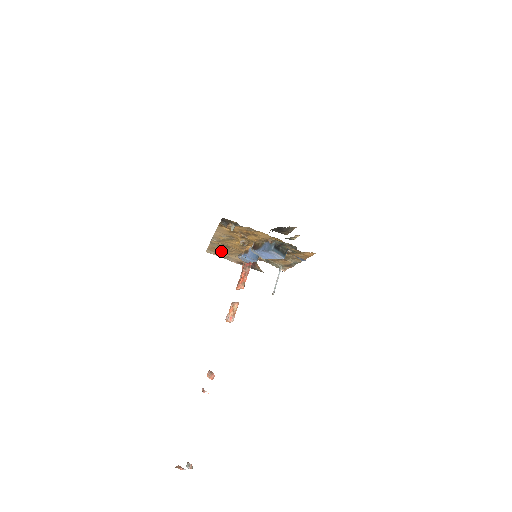
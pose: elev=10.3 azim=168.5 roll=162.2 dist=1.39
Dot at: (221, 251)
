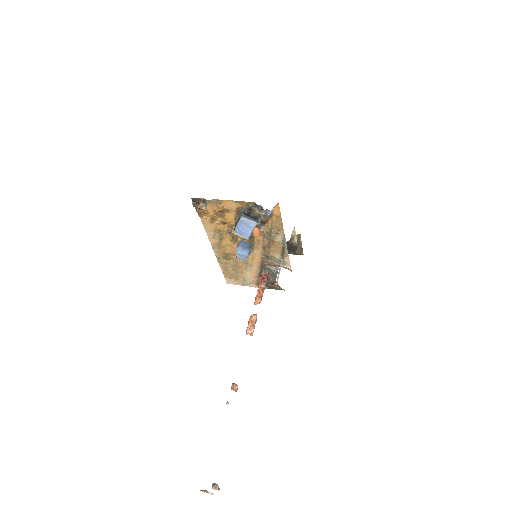
Dot at: (233, 271)
